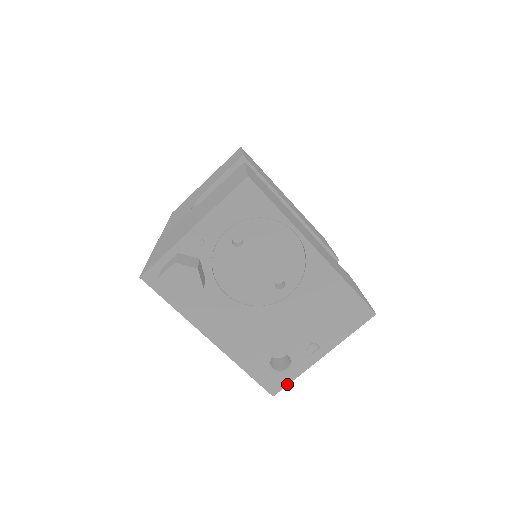
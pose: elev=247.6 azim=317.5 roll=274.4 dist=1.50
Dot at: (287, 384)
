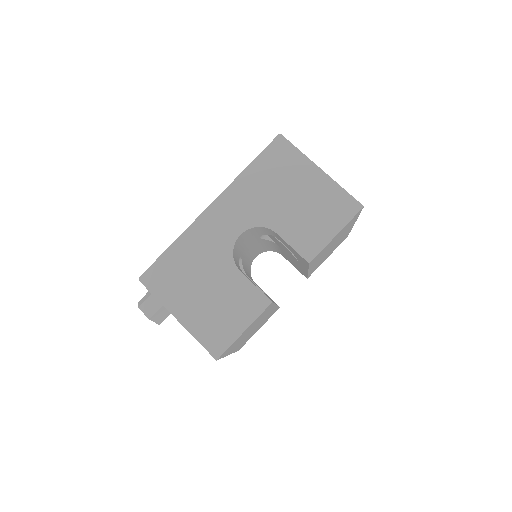
Dot at: occluded
